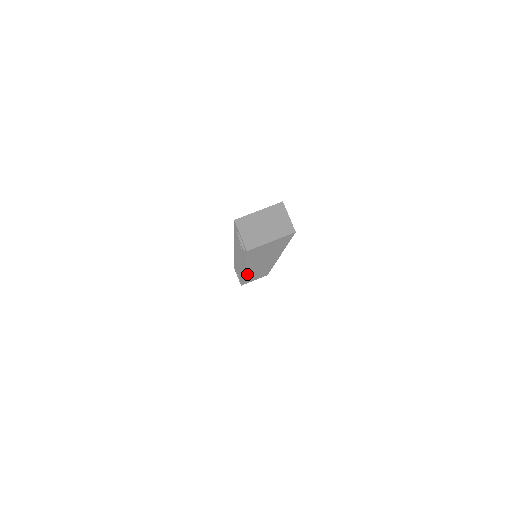
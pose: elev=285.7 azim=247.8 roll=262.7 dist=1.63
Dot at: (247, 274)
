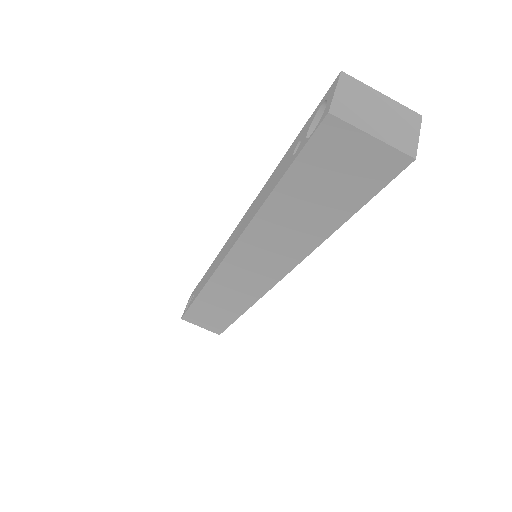
Dot at: (220, 276)
